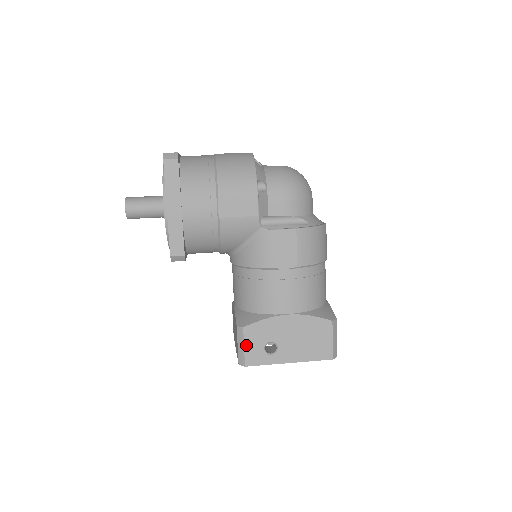
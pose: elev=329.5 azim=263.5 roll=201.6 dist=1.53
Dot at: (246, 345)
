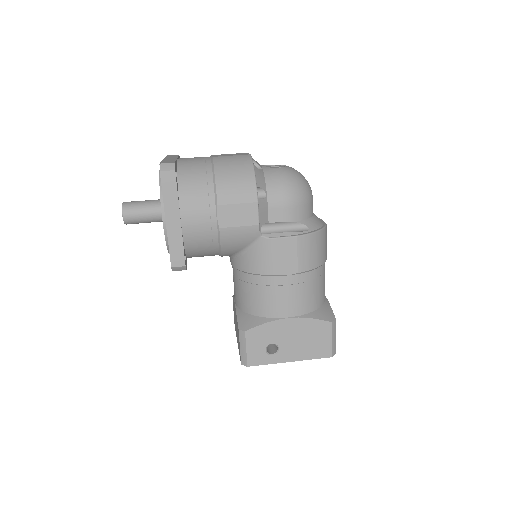
Dot at: (248, 347)
